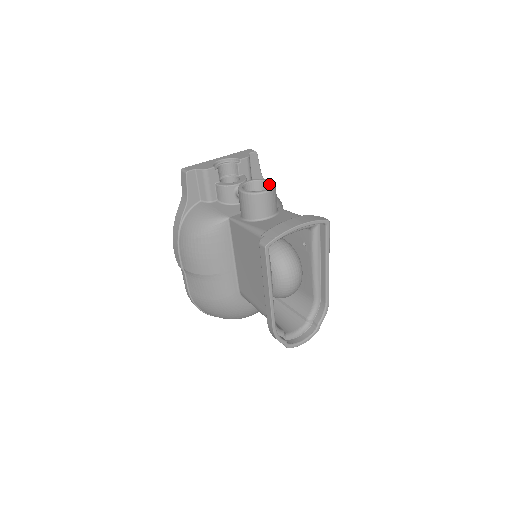
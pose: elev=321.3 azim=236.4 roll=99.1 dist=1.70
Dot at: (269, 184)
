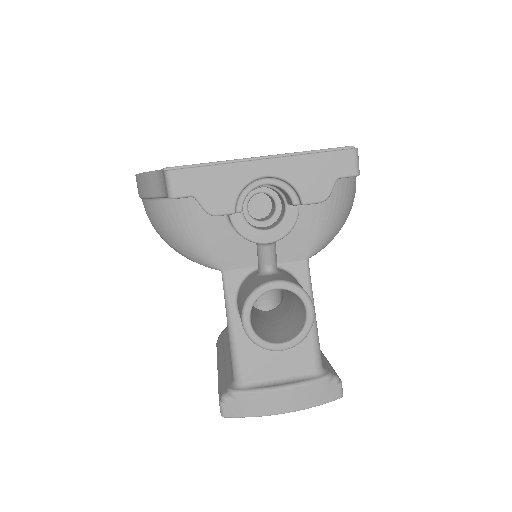
Dot at: (304, 314)
